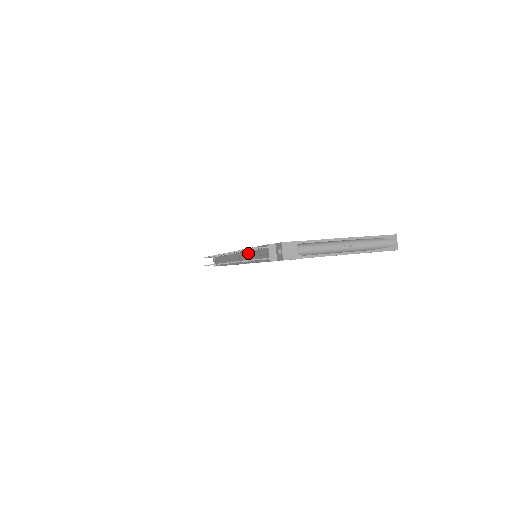
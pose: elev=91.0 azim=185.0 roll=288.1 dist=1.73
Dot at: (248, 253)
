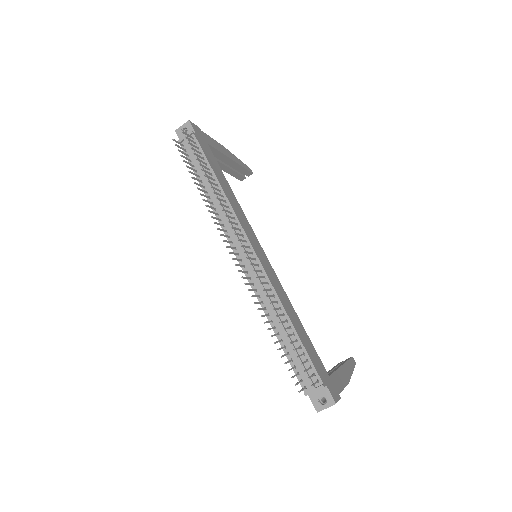
Dot at: (275, 304)
